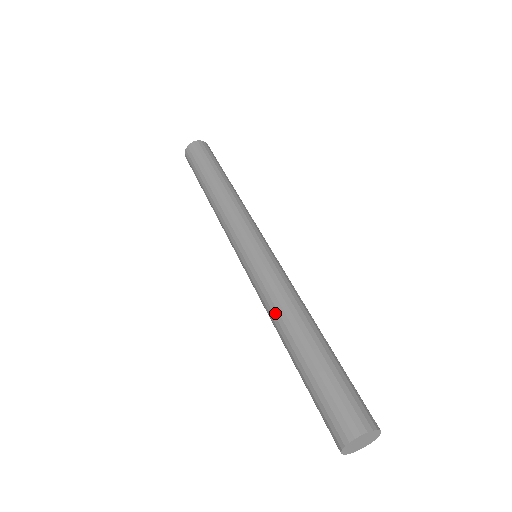
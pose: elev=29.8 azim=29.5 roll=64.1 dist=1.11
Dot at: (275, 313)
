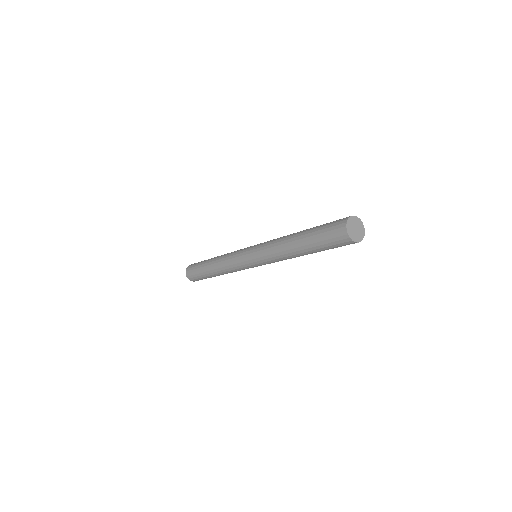
Dot at: (281, 240)
